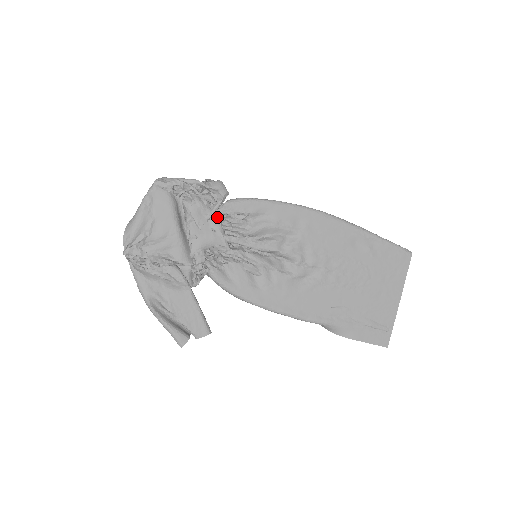
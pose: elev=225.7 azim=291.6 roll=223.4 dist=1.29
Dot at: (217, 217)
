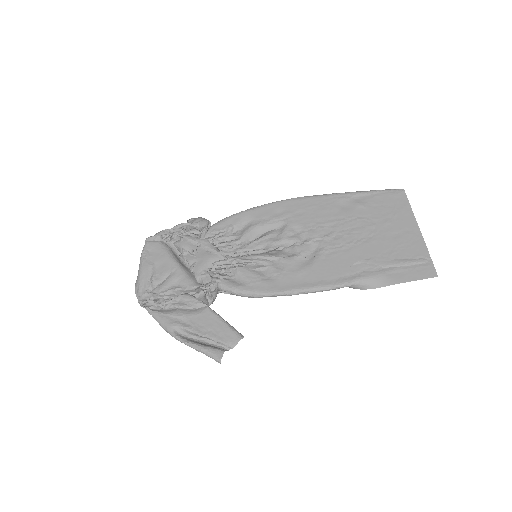
Dot at: (207, 241)
